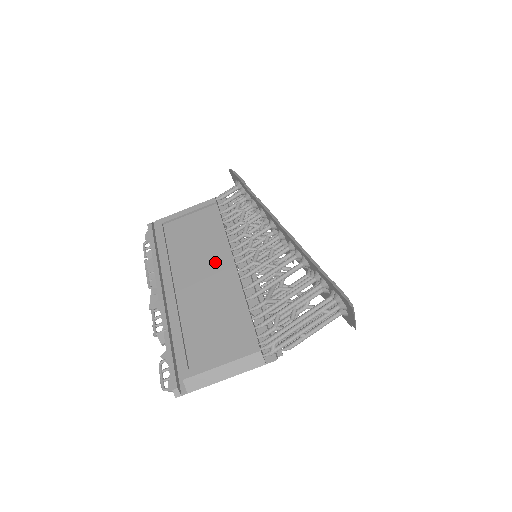
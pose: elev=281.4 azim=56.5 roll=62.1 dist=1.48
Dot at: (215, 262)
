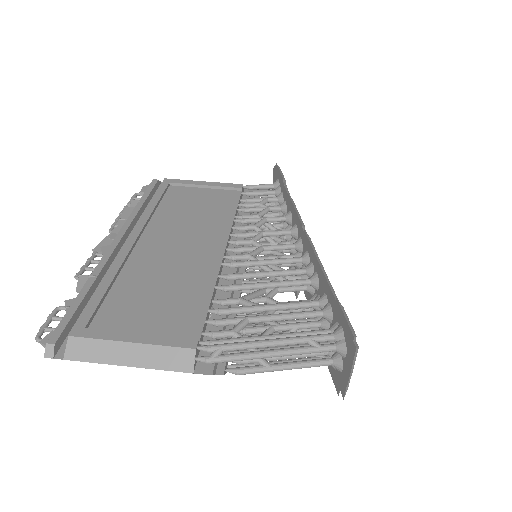
Dot at: (203, 237)
